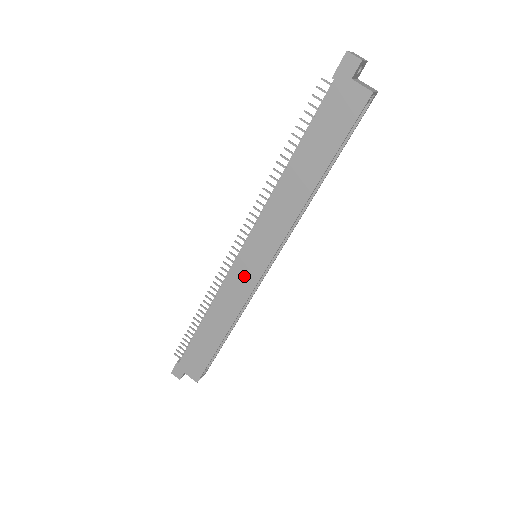
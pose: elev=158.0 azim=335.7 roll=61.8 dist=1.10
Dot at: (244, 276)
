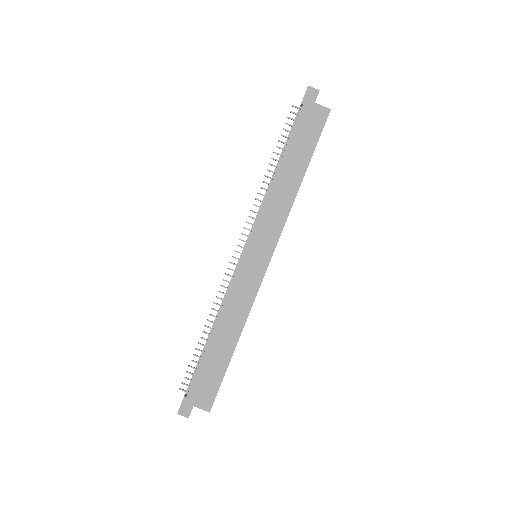
Dot at: (250, 274)
